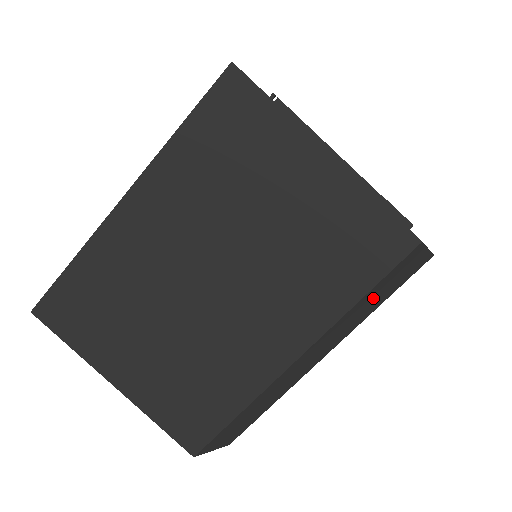
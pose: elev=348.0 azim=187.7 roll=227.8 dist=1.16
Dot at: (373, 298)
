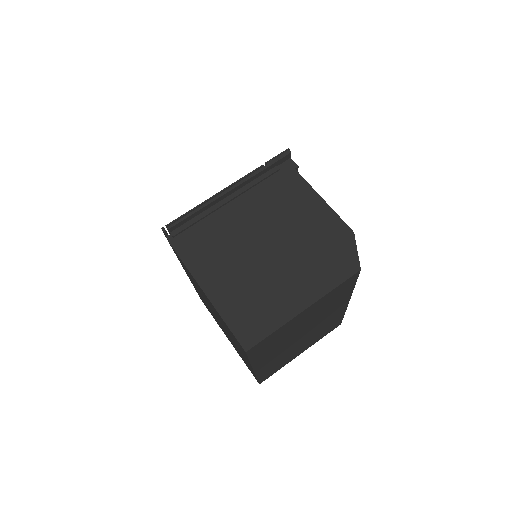
Dot at: occluded
